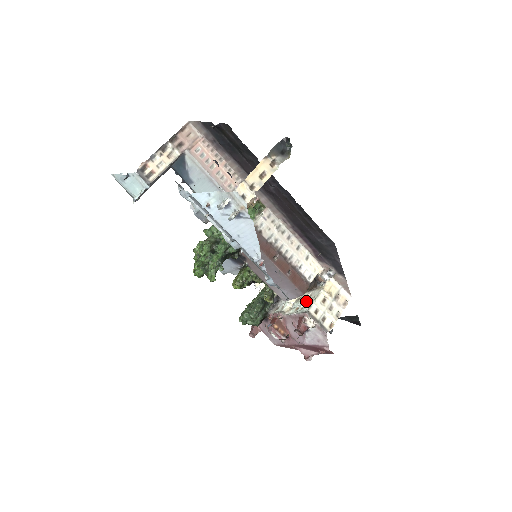
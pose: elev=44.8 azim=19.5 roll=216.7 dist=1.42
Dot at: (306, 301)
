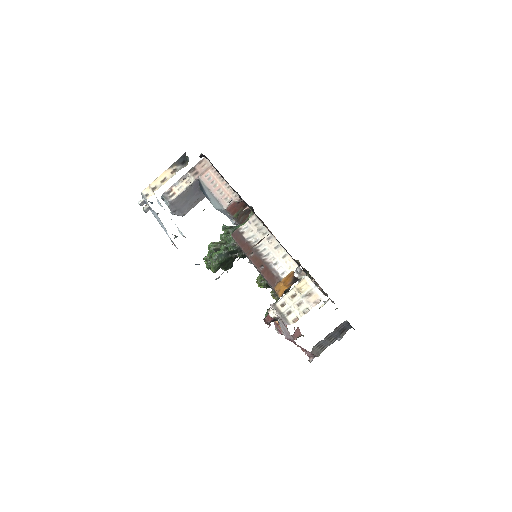
Dot at: occluded
